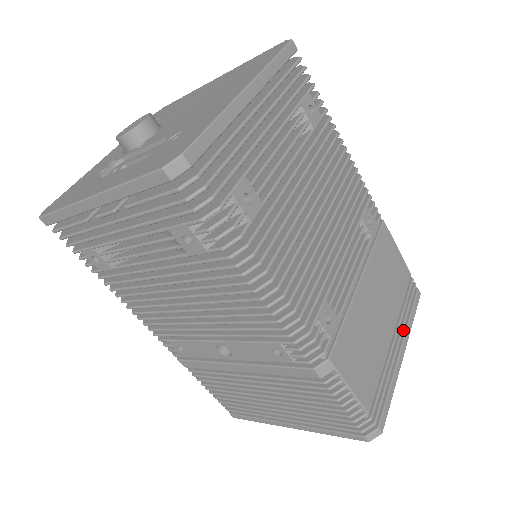
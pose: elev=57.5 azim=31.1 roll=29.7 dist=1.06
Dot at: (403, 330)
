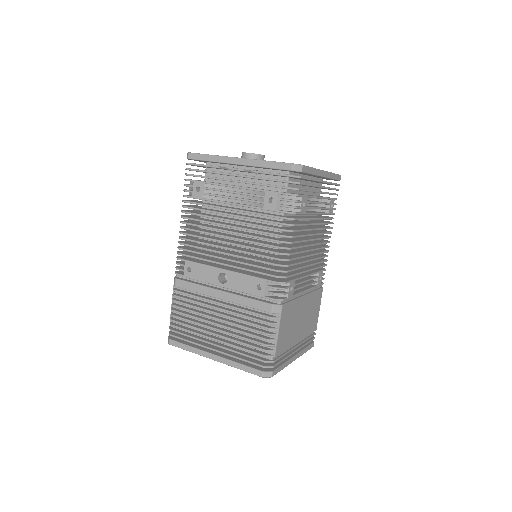
Dot at: (300, 350)
